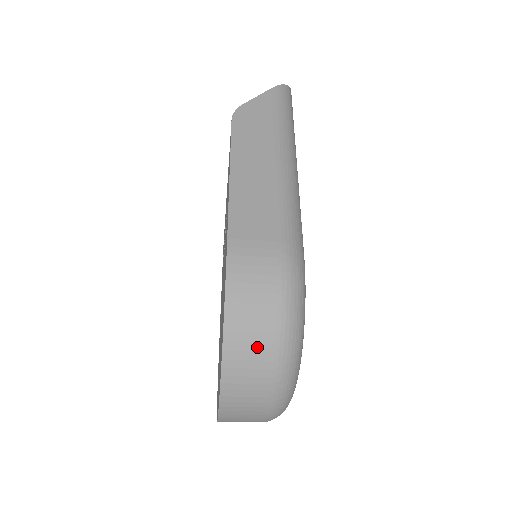
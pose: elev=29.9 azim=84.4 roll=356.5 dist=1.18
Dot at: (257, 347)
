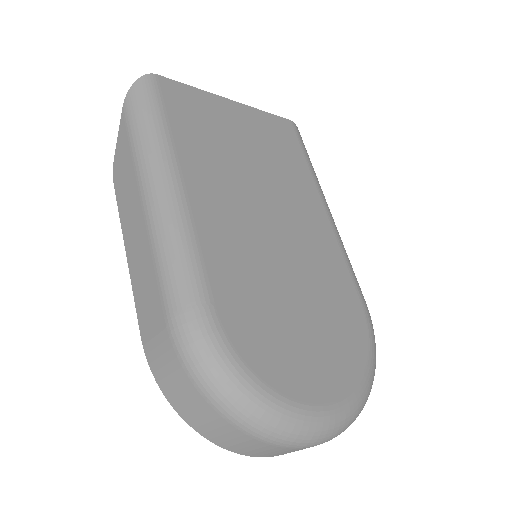
Dot at: (215, 424)
